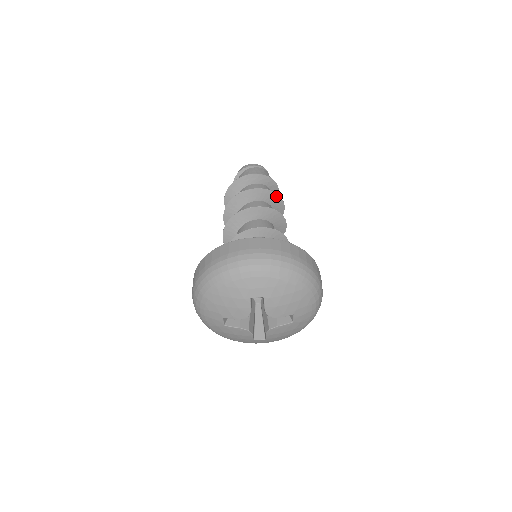
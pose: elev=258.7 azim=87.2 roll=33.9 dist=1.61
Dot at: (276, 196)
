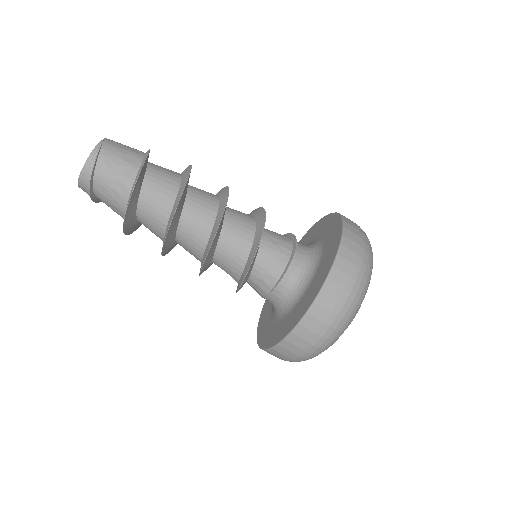
Dot at: (185, 188)
